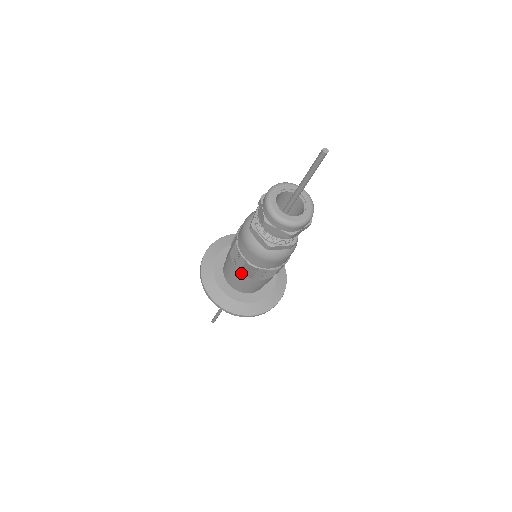
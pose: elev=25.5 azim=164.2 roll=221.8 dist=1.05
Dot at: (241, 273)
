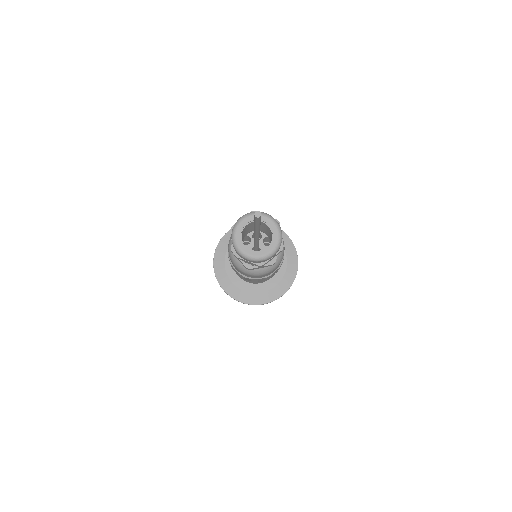
Dot at: occluded
